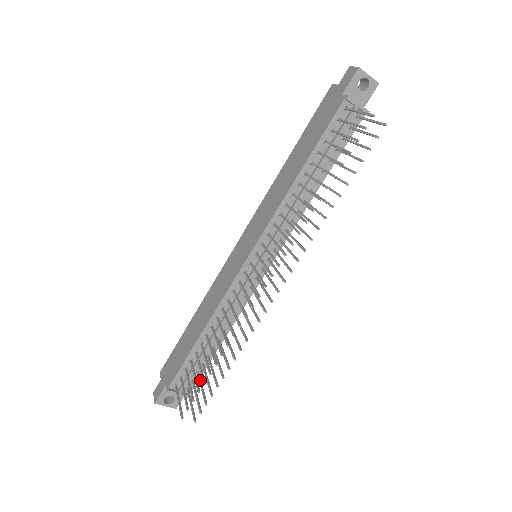
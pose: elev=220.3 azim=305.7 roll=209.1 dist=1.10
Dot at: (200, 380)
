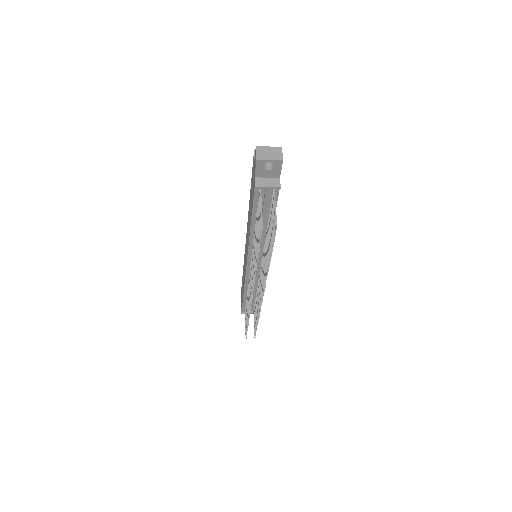
Dot at: occluded
